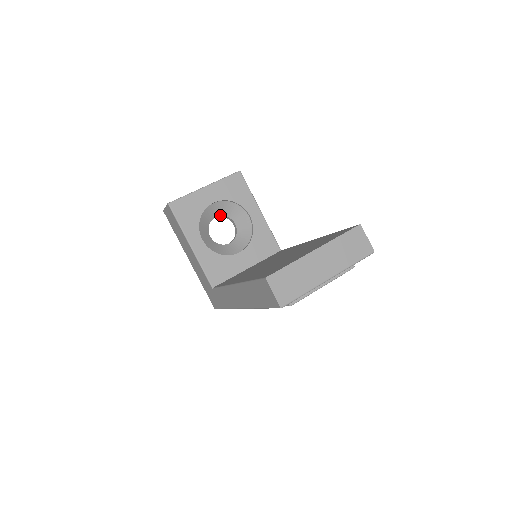
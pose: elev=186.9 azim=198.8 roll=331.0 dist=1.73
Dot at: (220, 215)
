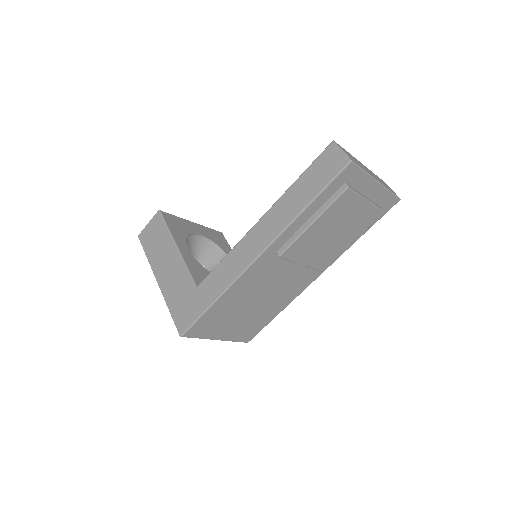
Dot at: (199, 256)
